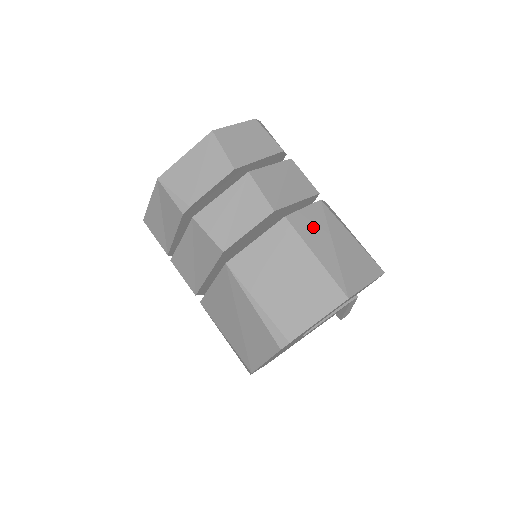
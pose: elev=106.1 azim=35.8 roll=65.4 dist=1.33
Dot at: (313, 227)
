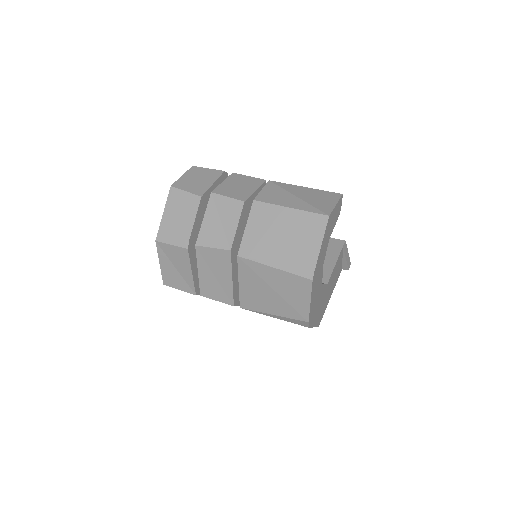
Dot at: (276, 195)
